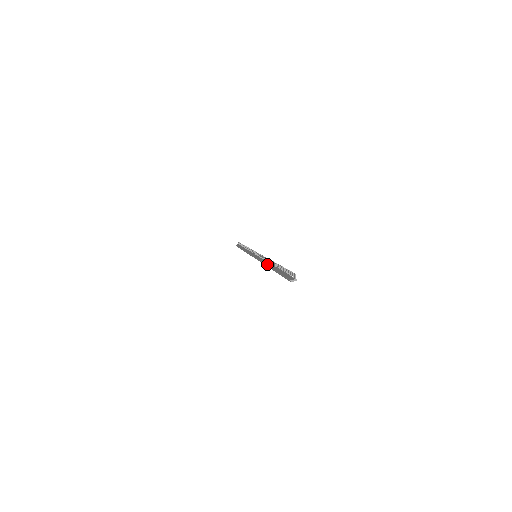
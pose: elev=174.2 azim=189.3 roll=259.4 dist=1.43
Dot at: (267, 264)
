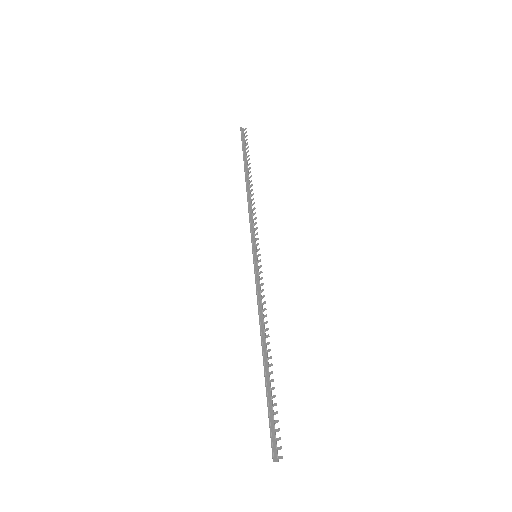
Dot at: (263, 335)
